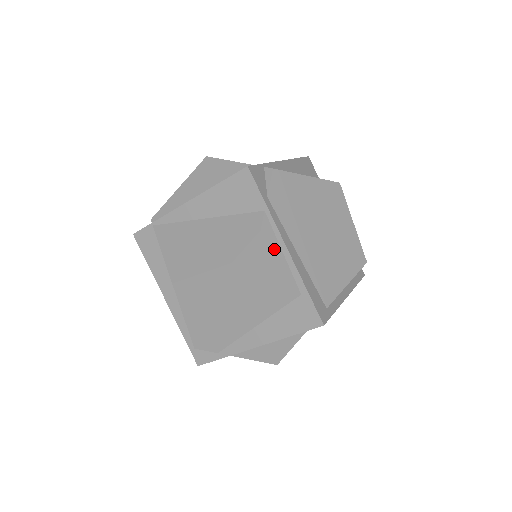
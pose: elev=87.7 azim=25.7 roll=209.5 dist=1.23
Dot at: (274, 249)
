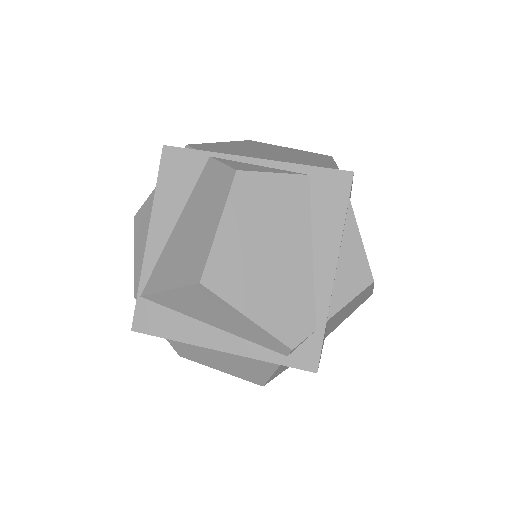
Dot at: (248, 166)
